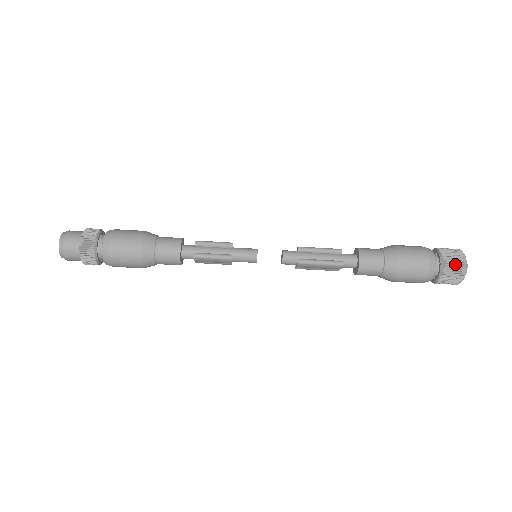
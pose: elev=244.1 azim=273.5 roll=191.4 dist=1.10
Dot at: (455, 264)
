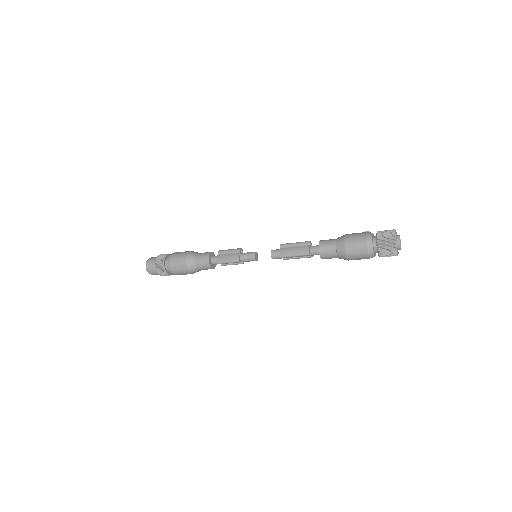
Dot at: (389, 256)
